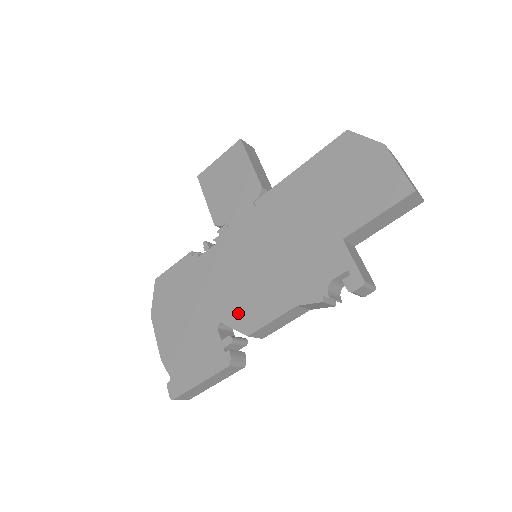
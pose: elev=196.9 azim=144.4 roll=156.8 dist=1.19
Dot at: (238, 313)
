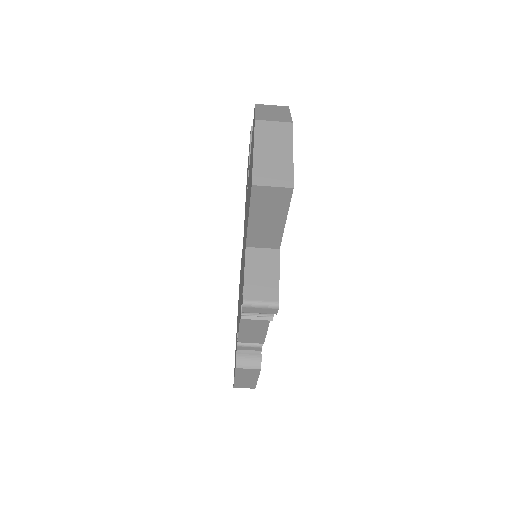
Dot at: occluded
